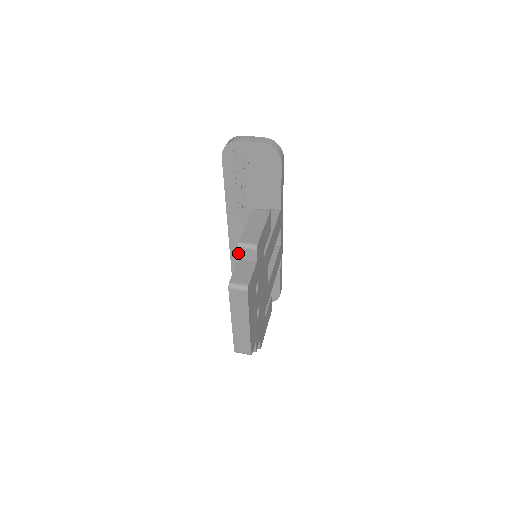
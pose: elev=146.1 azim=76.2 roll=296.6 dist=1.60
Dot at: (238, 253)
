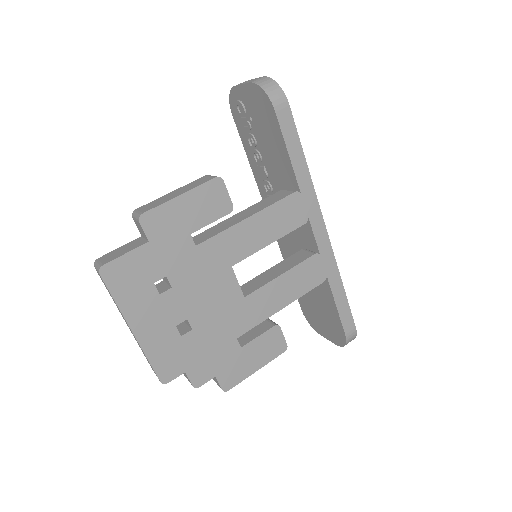
Dot at: (137, 226)
